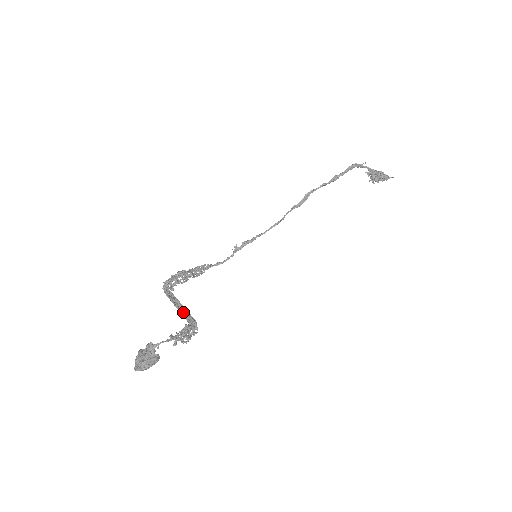
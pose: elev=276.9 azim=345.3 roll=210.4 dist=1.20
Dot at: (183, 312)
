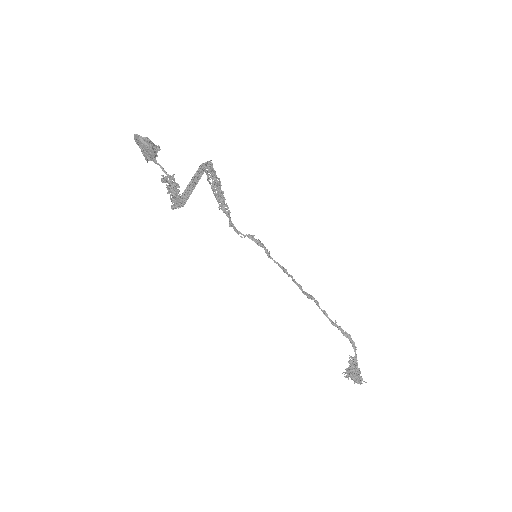
Dot at: (193, 185)
